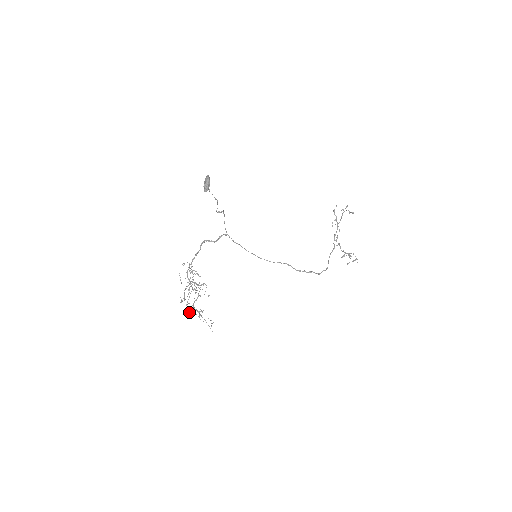
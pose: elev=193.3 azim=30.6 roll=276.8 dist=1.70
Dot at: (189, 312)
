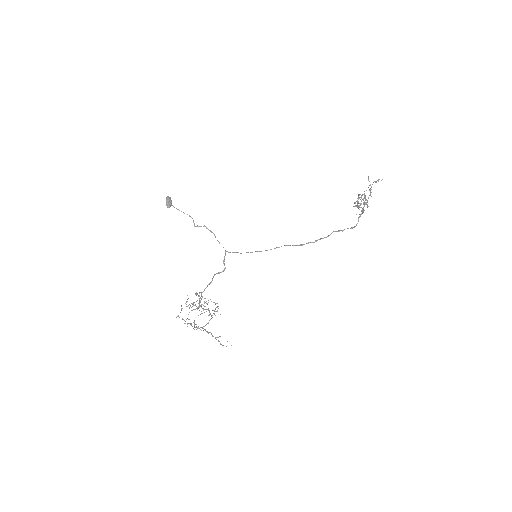
Dot at: (187, 326)
